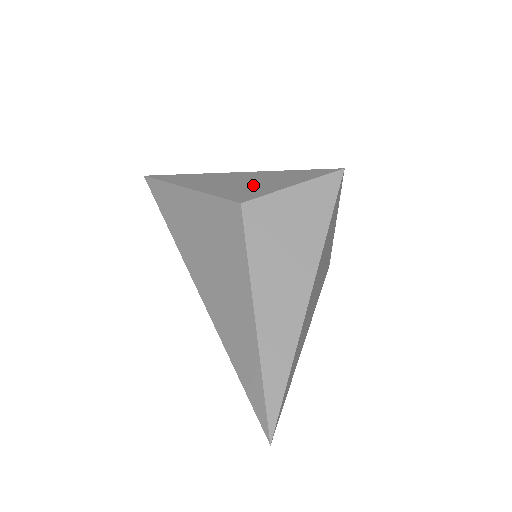
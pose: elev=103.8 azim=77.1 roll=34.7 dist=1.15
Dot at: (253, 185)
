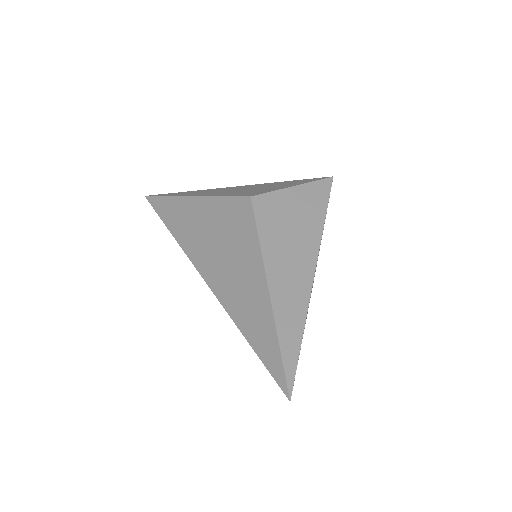
Dot at: (256, 189)
